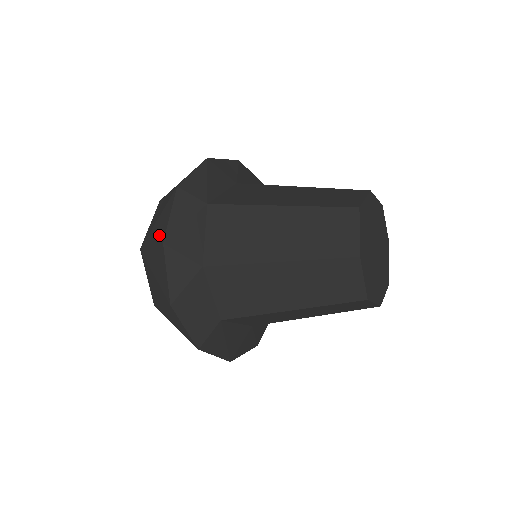
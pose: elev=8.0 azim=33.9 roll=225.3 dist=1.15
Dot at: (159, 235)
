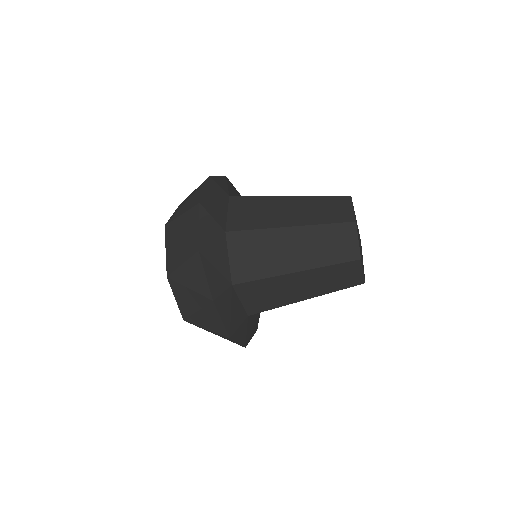
Dot at: (192, 203)
